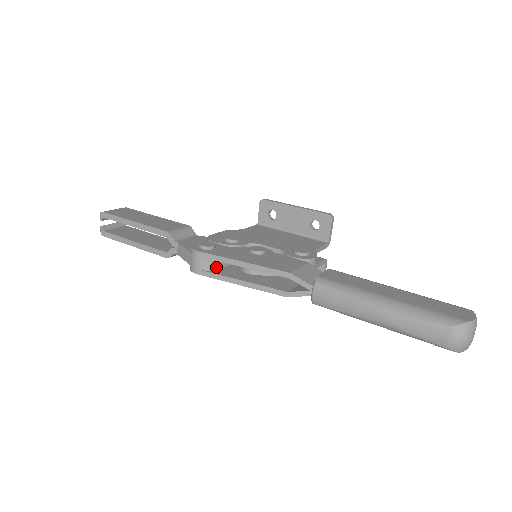
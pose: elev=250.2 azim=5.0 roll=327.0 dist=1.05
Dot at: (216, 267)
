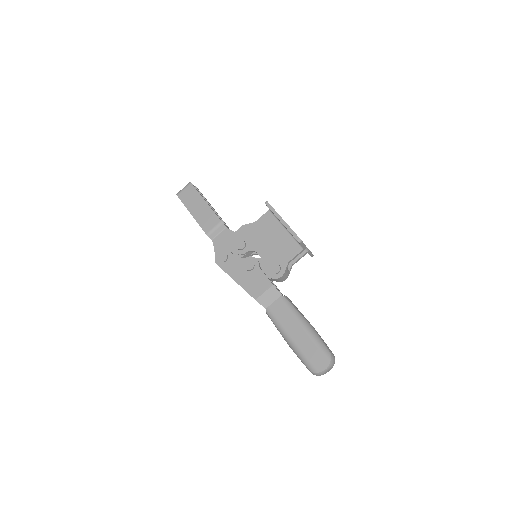
Dot at: occluded
